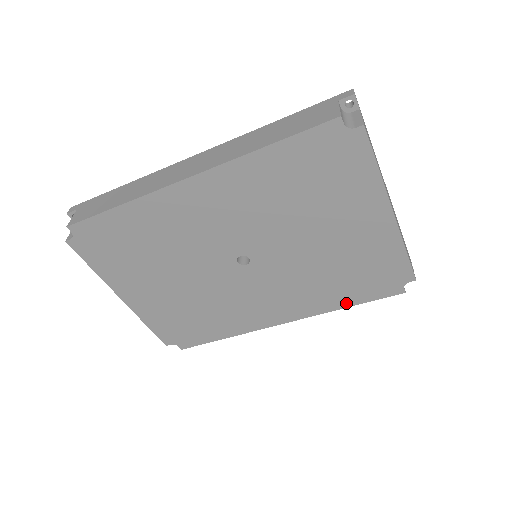
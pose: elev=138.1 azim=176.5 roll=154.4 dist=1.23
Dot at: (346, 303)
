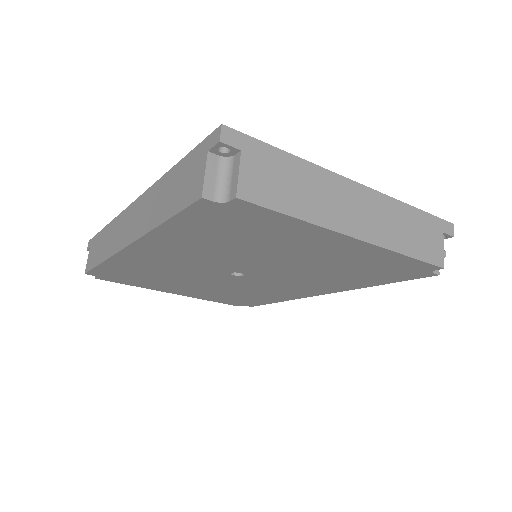
Dot at: (373, 284)
